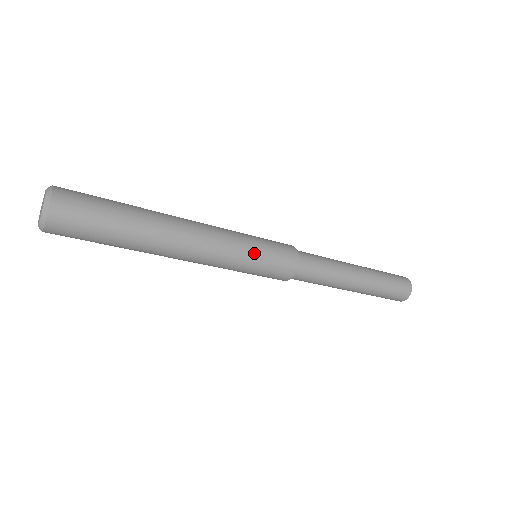
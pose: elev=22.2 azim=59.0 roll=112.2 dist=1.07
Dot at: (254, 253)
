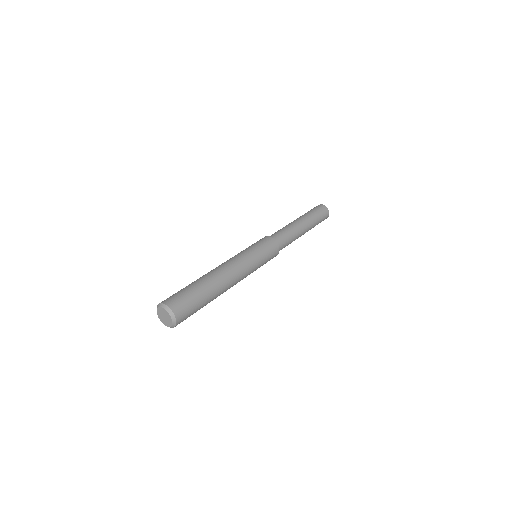
Dot at: occluded
